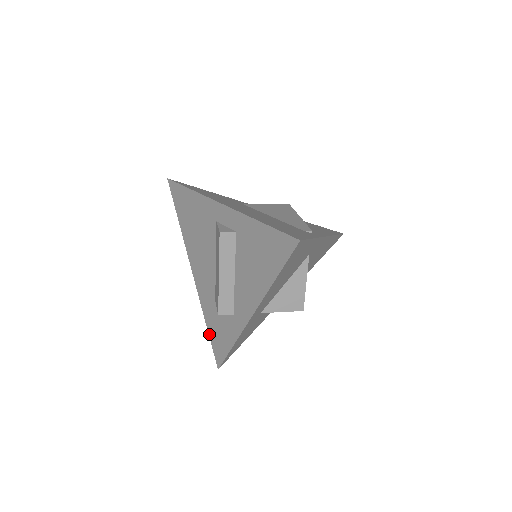
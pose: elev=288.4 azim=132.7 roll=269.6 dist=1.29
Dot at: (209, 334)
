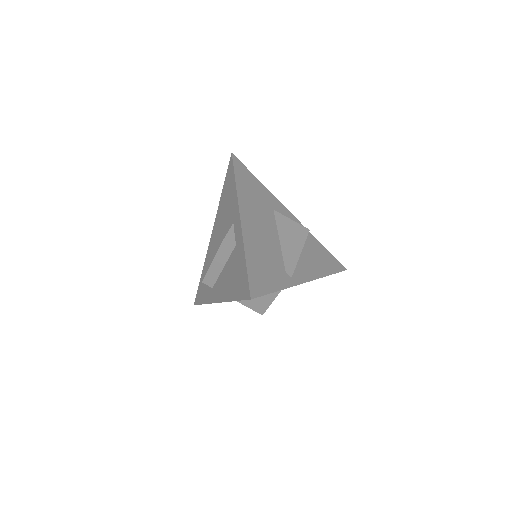
Dot at: (200, 280)
